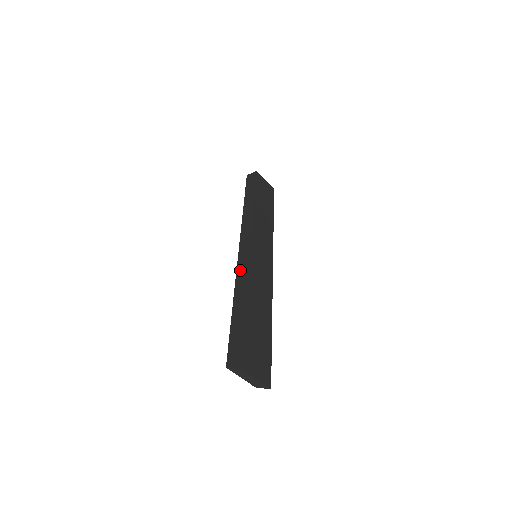
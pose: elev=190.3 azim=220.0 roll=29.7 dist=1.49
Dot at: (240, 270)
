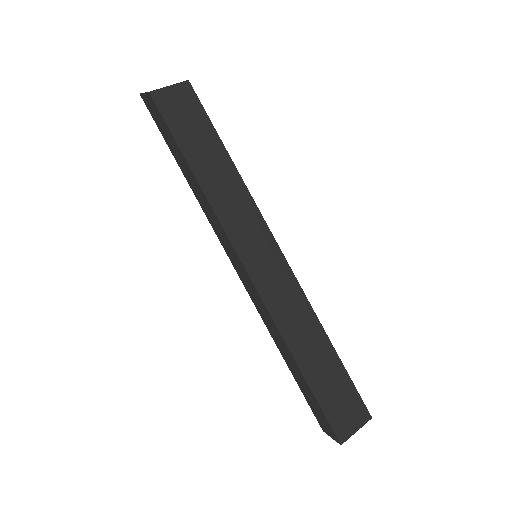
Dot at: (258, 307)
